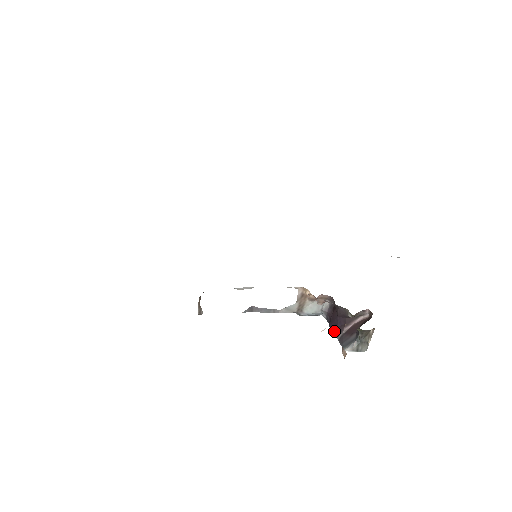
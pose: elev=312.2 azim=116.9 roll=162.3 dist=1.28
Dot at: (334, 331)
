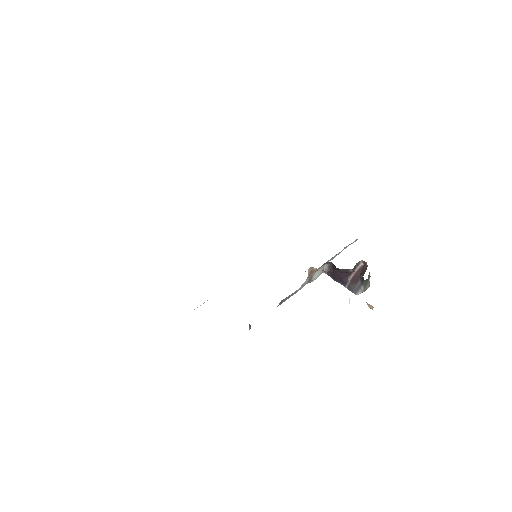
Dot at: (340, 283)
